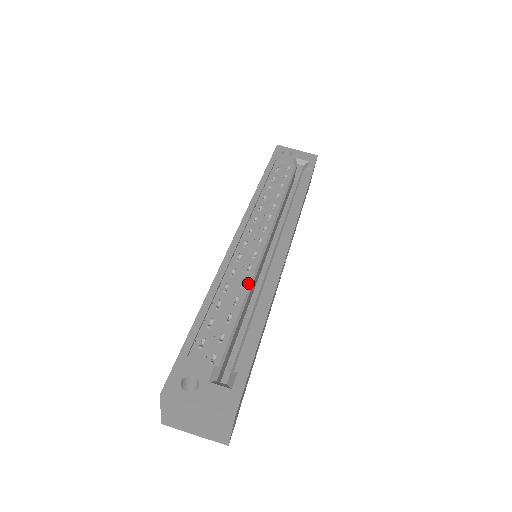
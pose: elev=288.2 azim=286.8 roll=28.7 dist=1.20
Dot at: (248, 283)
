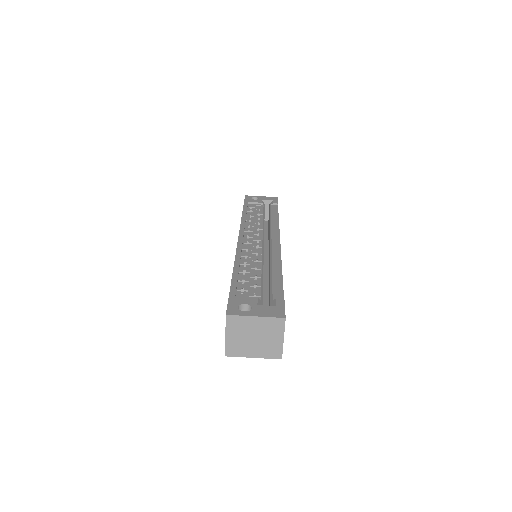
Dot at: (260, 260)
